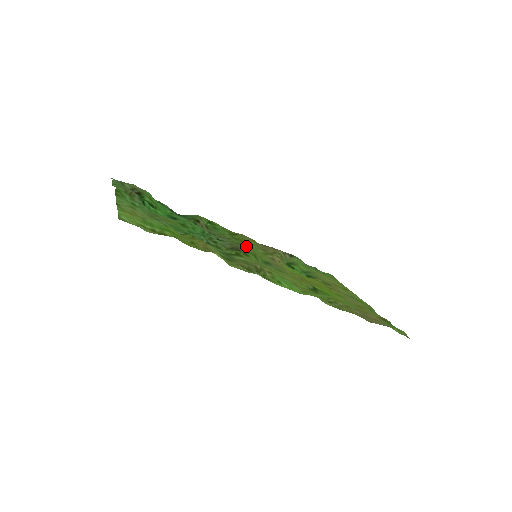
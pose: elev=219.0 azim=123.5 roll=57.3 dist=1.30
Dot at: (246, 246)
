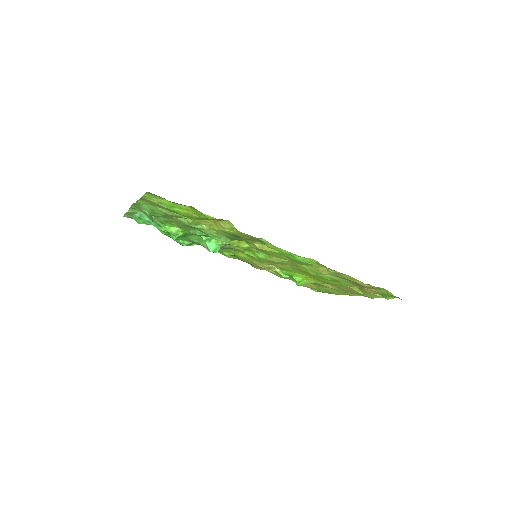
Dot at: (246, 249)
